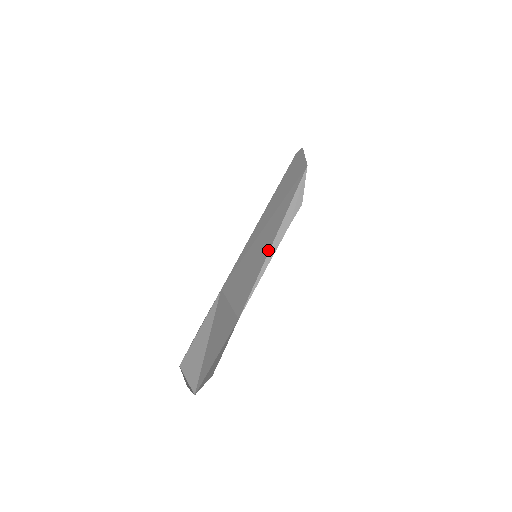
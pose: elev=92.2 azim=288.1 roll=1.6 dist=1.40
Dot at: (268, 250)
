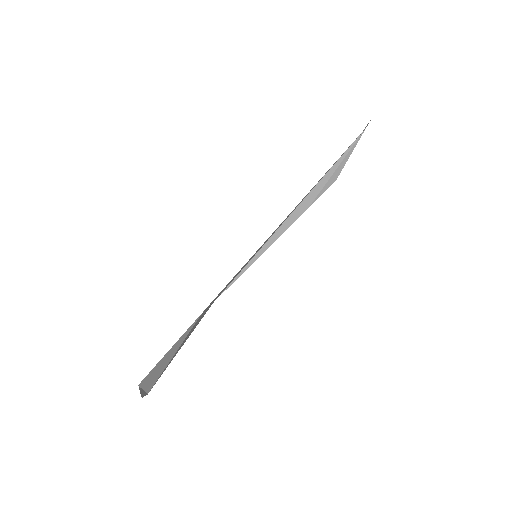
Dot at: (273, 233)
